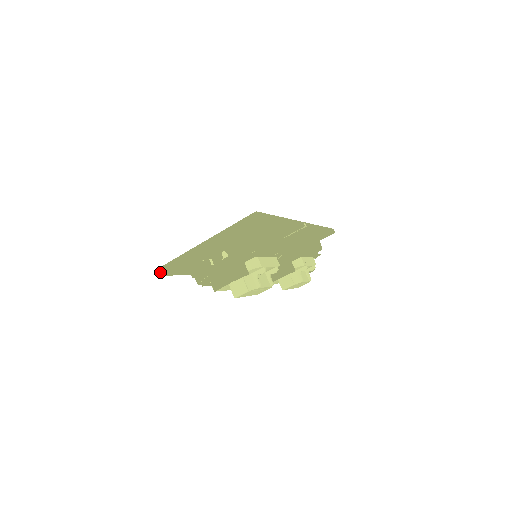
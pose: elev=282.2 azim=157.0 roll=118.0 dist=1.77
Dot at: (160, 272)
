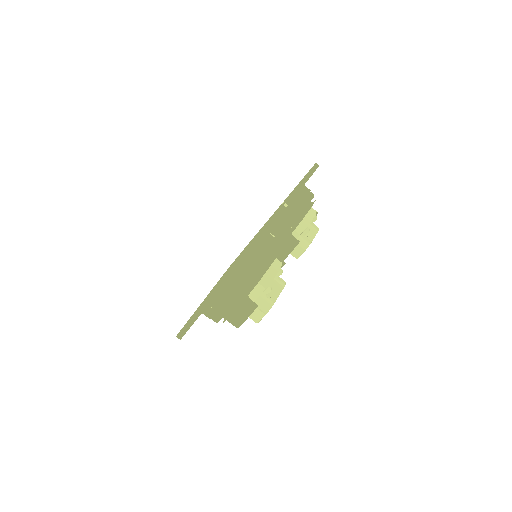
Dot at: (181, 337)
